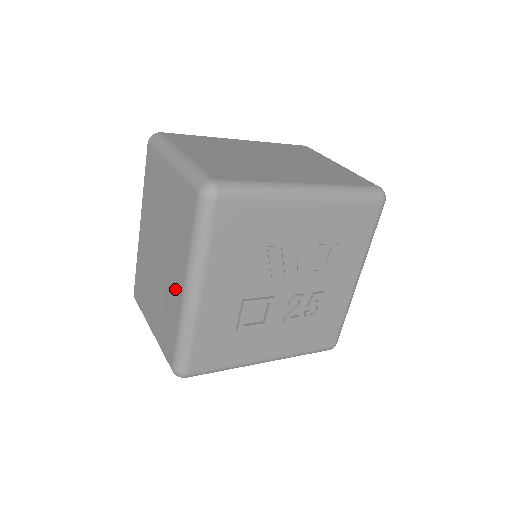
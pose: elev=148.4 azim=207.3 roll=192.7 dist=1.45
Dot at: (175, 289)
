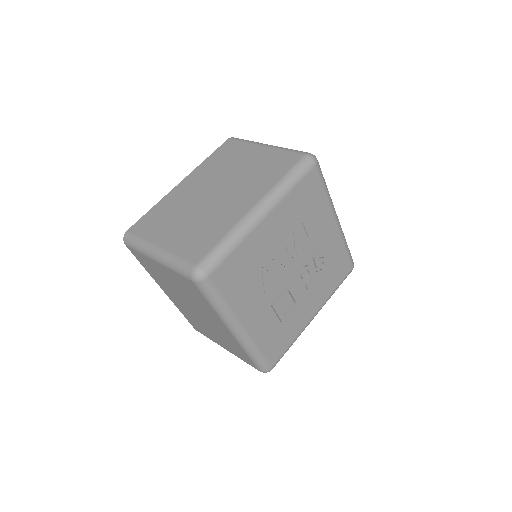
Dot at: (224, 331)
